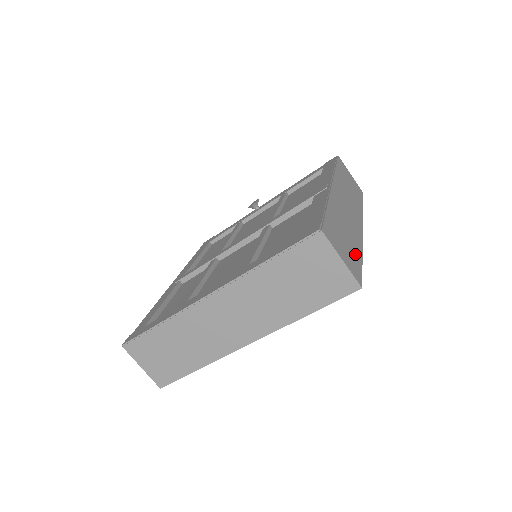
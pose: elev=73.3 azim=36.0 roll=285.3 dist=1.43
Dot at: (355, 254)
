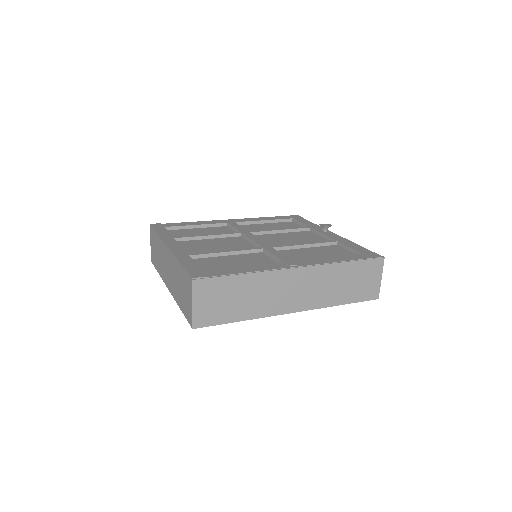
Dot at: (229, 314)
